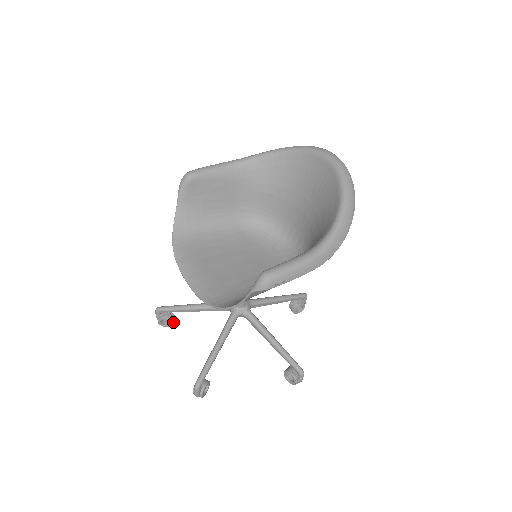
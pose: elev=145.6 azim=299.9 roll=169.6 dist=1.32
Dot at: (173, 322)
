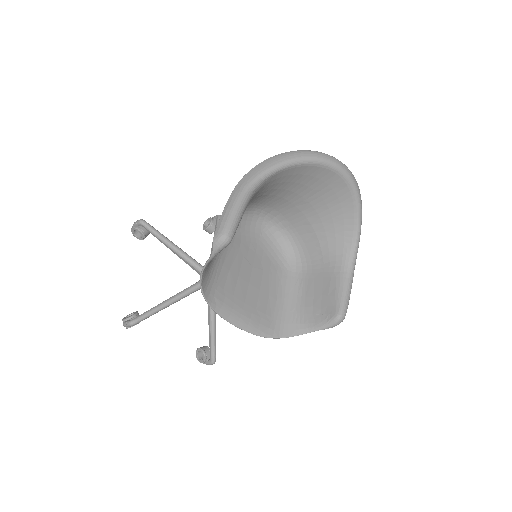
Dot at: occluded
